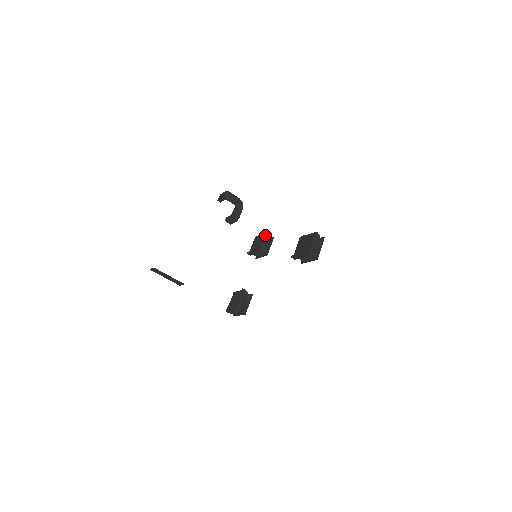
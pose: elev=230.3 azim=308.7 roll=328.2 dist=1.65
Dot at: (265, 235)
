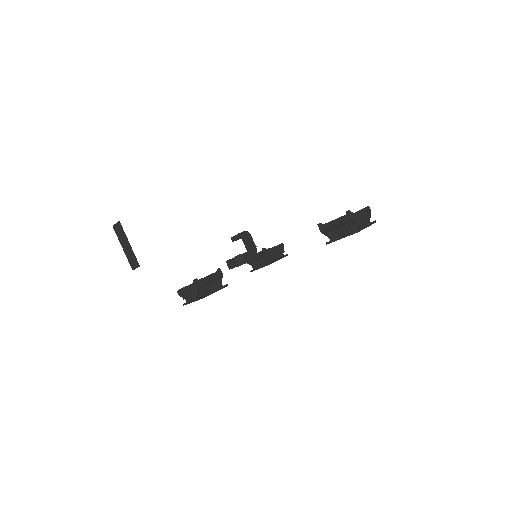
Dot at: occluded
